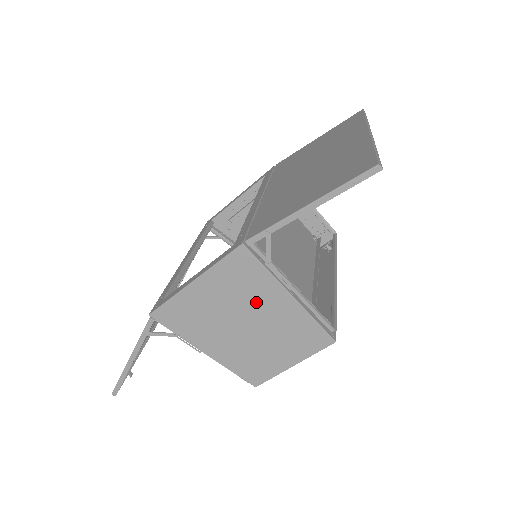
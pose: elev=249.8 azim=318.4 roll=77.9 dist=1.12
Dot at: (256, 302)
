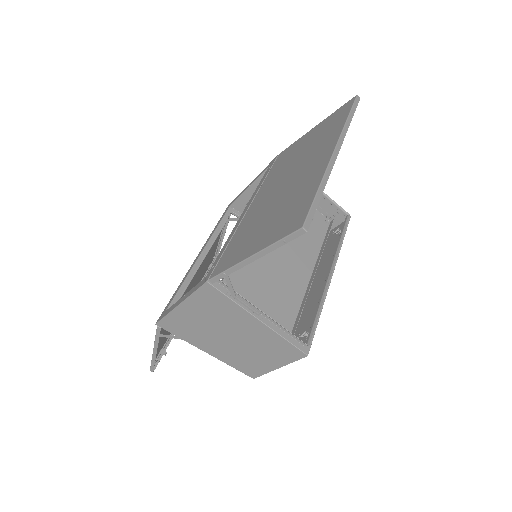
Dot at: (233, 323)
